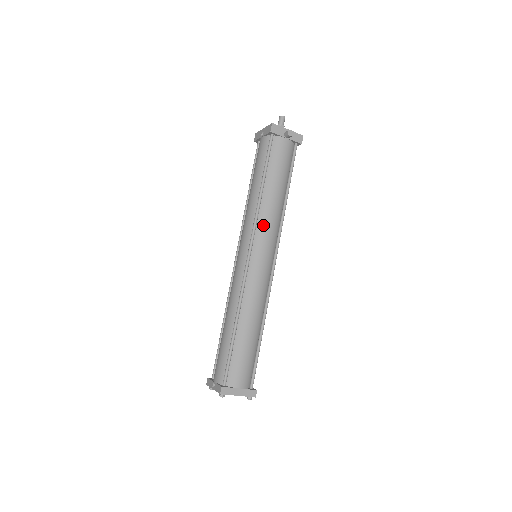
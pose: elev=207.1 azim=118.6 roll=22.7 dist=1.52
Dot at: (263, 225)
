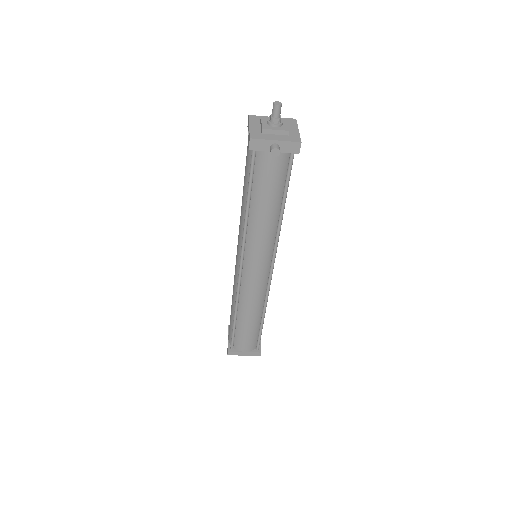
Dot at: (252, 244)
